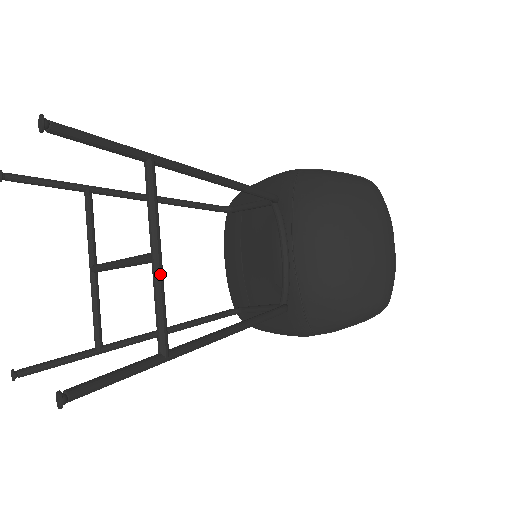
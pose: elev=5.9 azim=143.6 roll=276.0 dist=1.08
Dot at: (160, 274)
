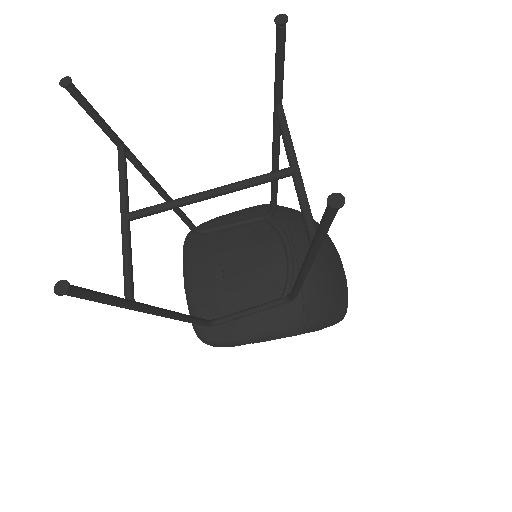
Dot at: occluded
